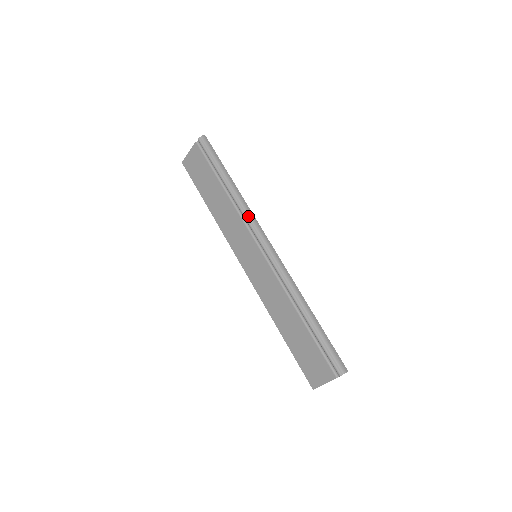
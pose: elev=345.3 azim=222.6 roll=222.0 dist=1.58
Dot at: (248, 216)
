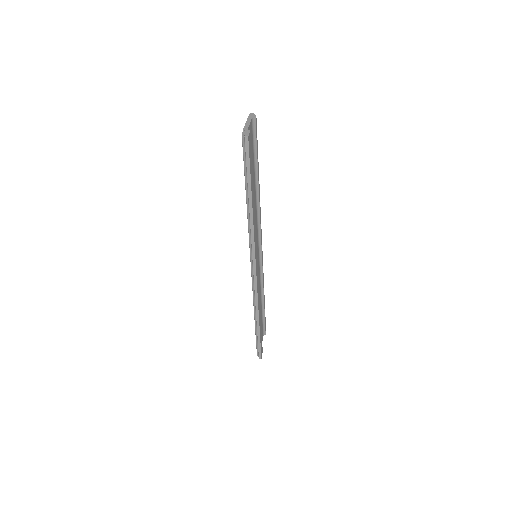
Dot at: (250, 239)
